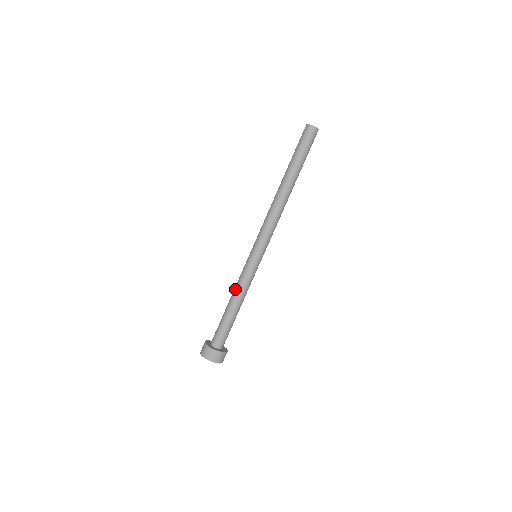
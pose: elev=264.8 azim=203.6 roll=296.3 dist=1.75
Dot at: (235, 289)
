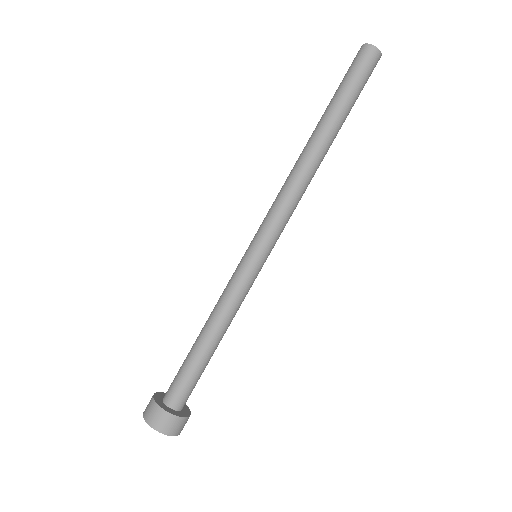
Dot at: (214, 309)
